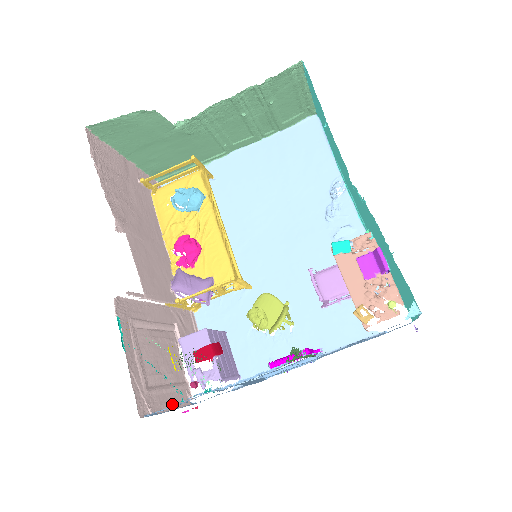
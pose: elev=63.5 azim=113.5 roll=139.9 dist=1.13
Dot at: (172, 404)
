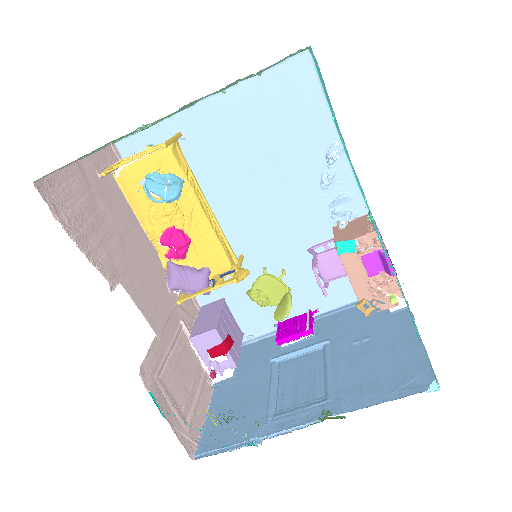
Dot at: (204, 410)
